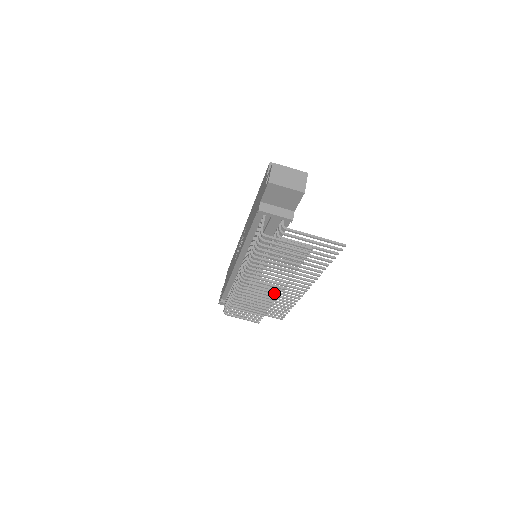
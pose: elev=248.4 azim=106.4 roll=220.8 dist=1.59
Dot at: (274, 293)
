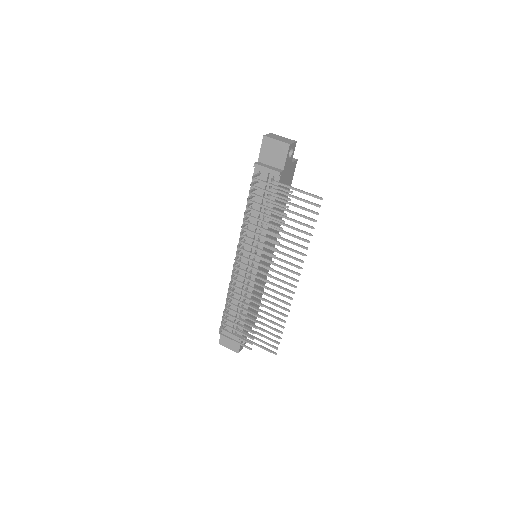
Dot at: (264, 279)
